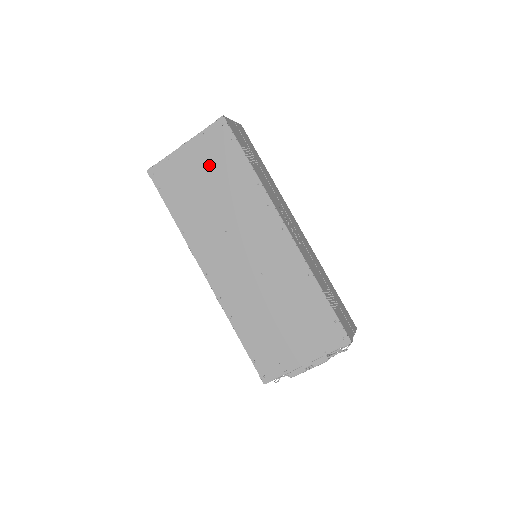
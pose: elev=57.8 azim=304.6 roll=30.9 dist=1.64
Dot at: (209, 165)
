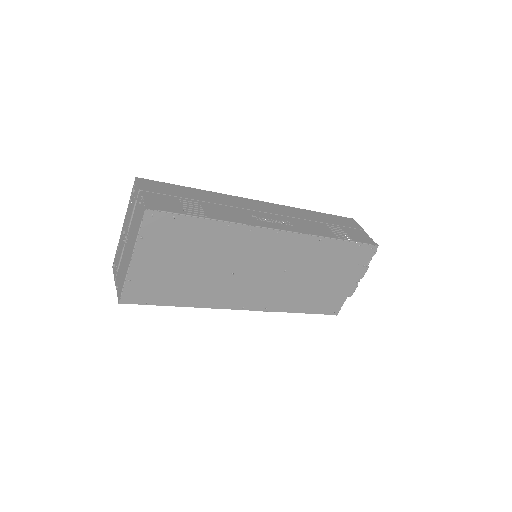
Dot at: (172, 252)
